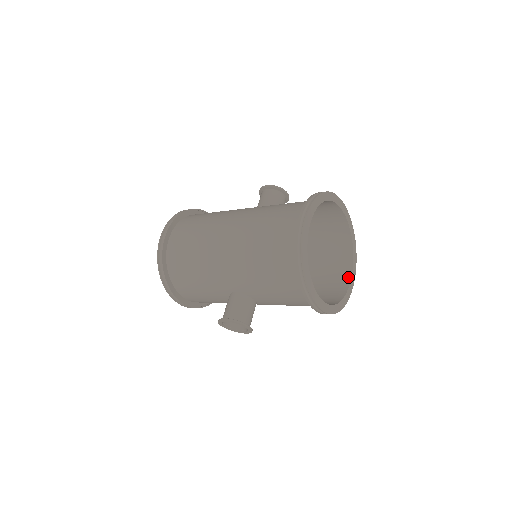
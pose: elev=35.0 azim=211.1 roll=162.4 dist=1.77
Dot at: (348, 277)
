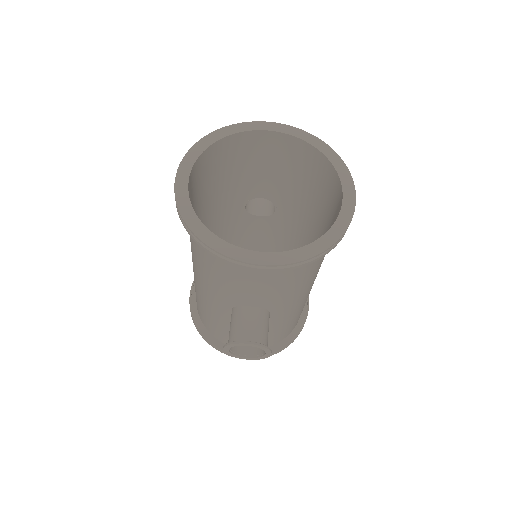
Dot at: (341, 198)
